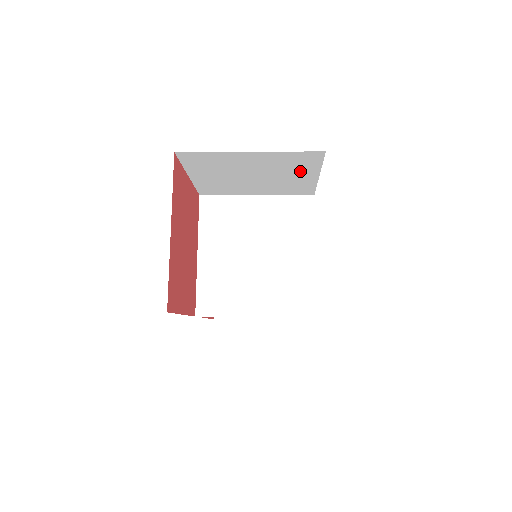
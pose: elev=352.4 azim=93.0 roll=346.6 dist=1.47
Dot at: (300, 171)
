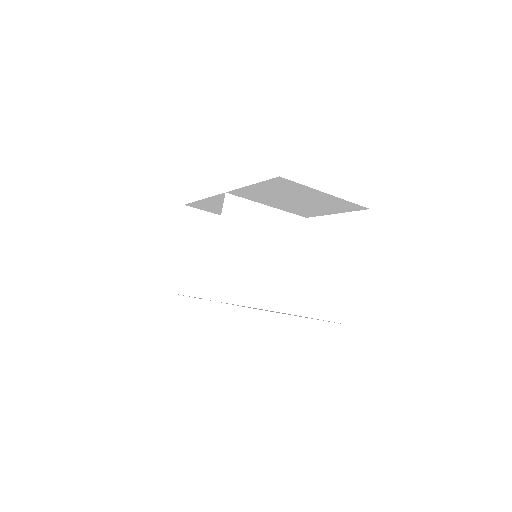
Dot at: (331, 209)
